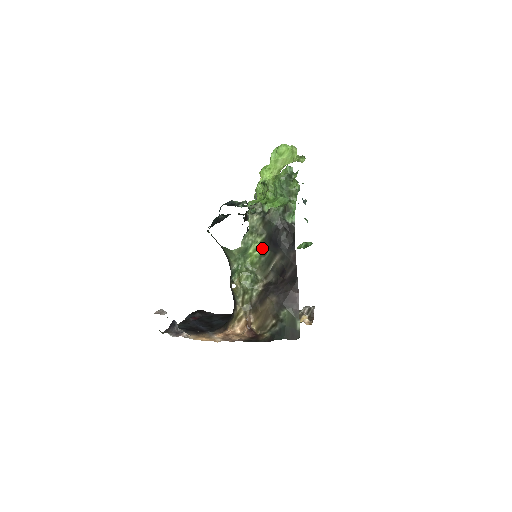
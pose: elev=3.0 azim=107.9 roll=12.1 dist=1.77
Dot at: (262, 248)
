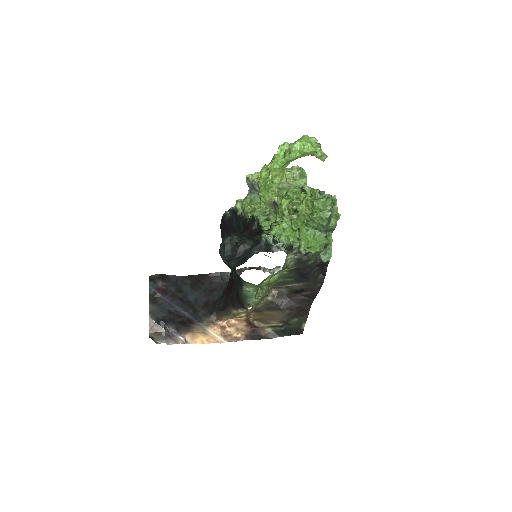
Dot at: (283, 274)
